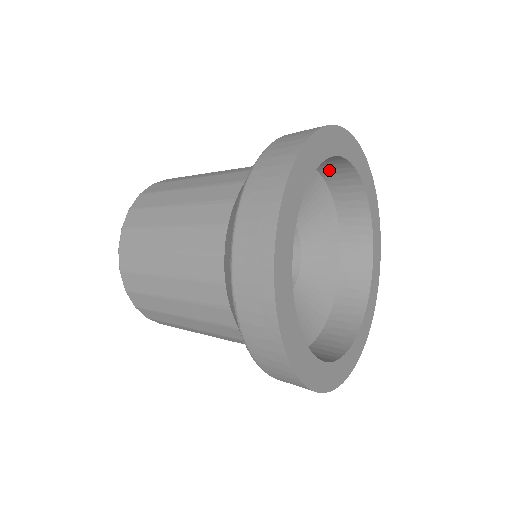
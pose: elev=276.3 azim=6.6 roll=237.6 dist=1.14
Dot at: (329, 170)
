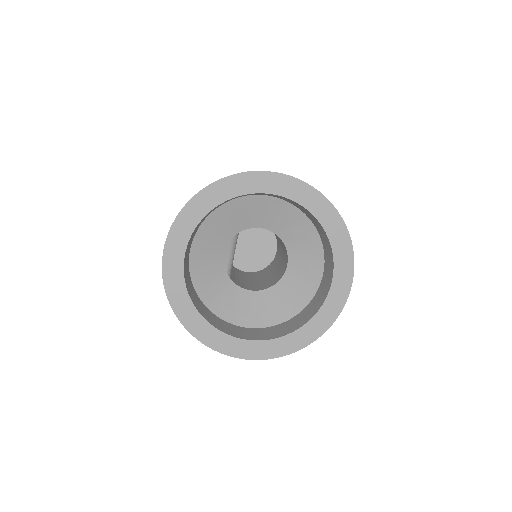
Dot at: (281, 198)
